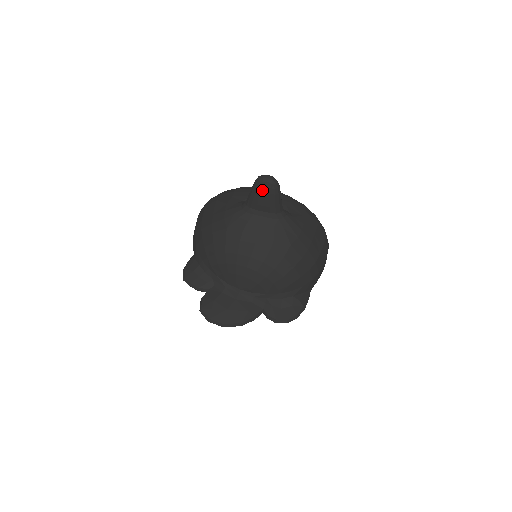
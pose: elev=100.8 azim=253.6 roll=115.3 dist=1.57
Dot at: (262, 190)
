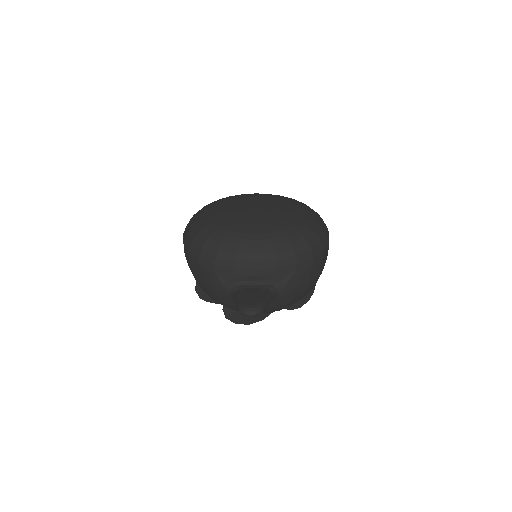
Dot at: occluded
